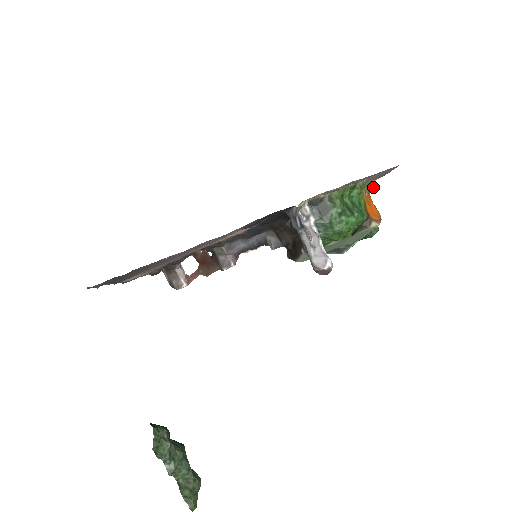
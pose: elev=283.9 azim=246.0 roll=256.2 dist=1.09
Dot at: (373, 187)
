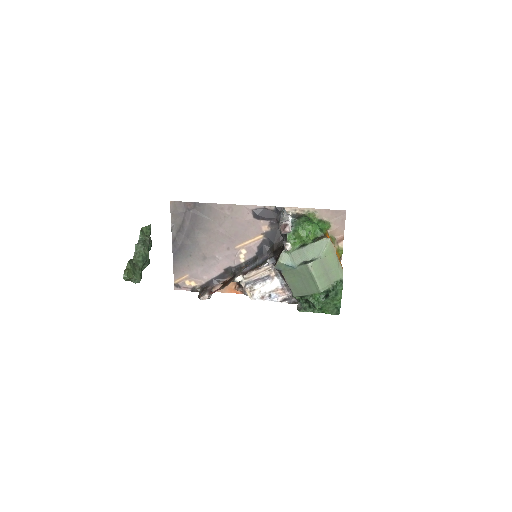
Dot at: (341, 251)
